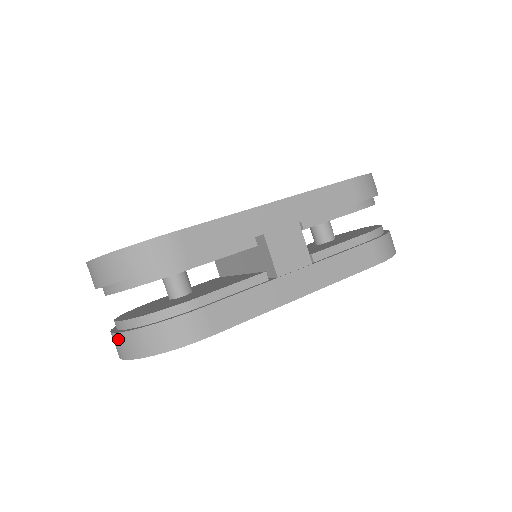
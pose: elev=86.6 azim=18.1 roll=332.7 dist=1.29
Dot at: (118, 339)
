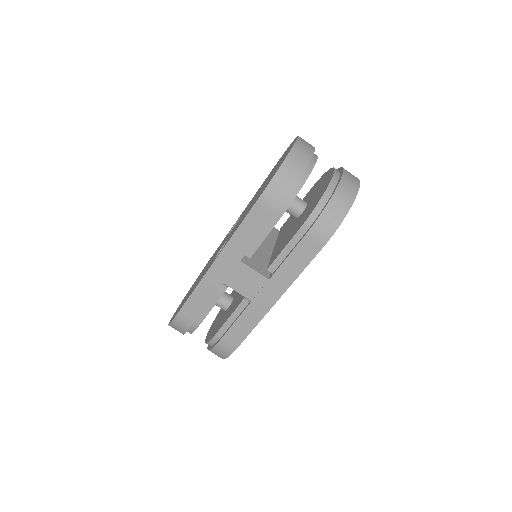
Dot at: occluded
